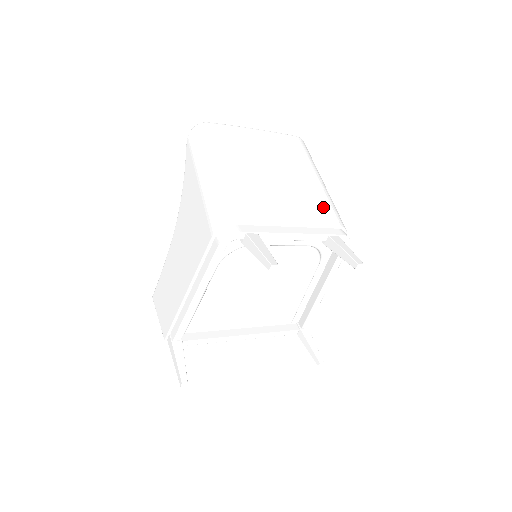
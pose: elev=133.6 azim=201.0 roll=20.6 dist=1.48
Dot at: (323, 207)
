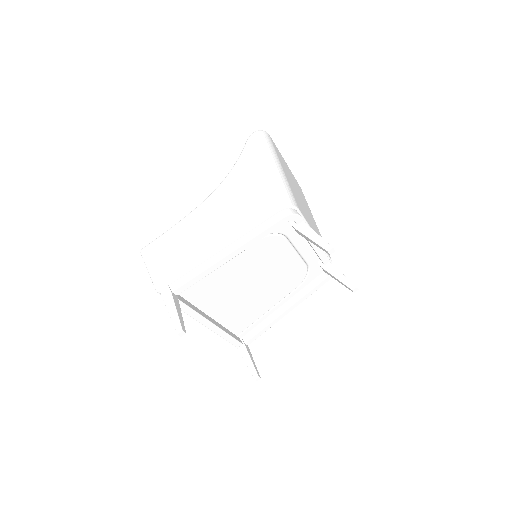
Dot at: occluded
